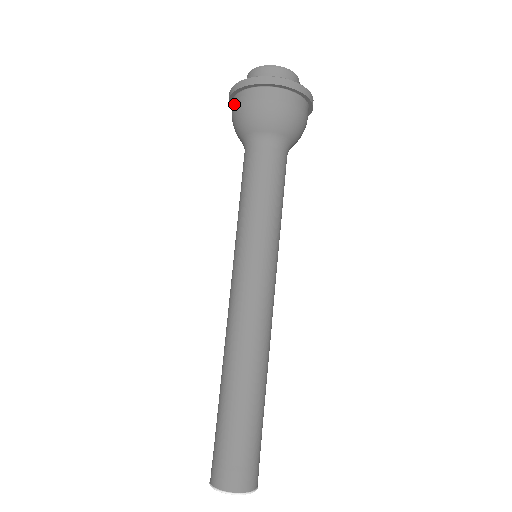
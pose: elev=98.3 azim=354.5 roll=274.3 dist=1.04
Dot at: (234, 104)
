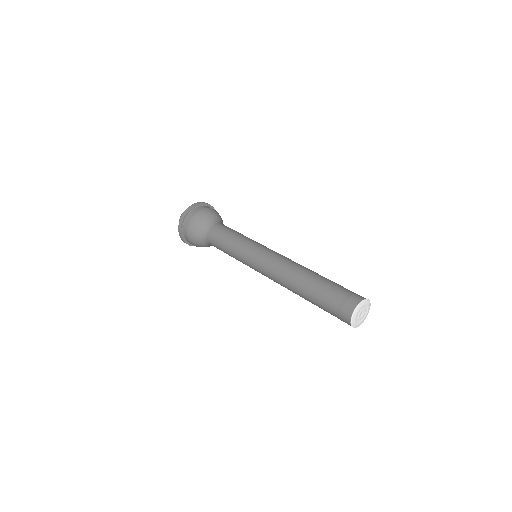
Dot at: (186, 225)
